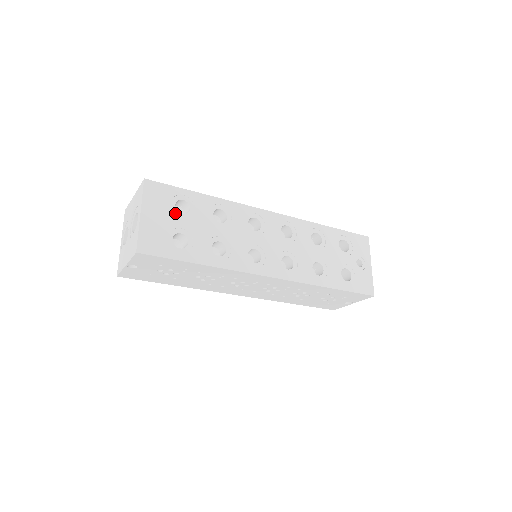
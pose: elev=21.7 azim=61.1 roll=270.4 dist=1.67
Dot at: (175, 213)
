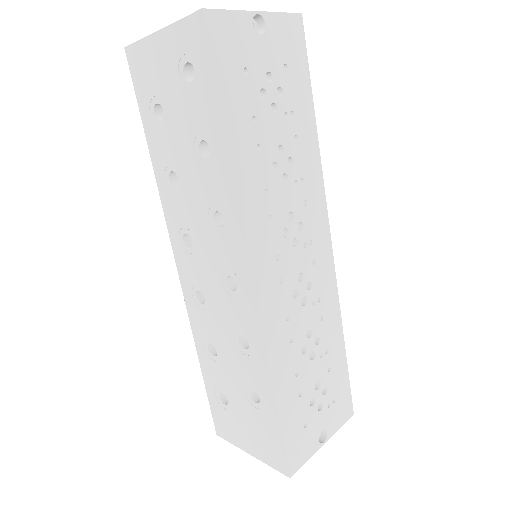
Dot at: occluded
